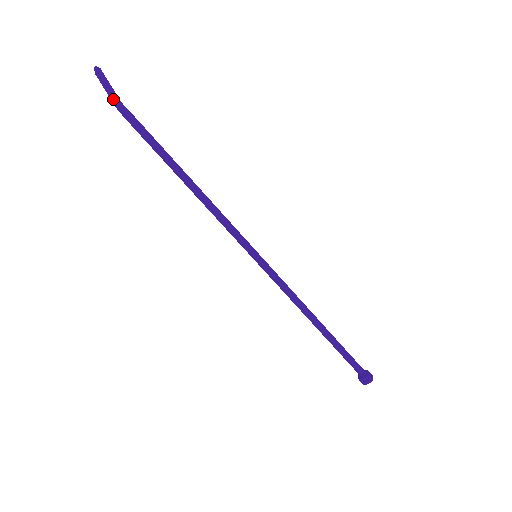
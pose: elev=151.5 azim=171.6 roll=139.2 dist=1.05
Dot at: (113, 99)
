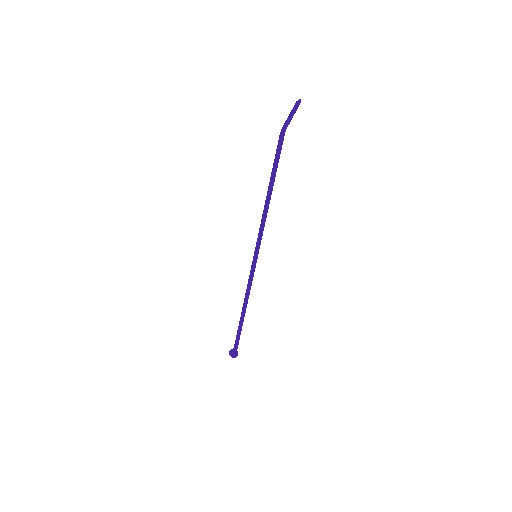
Dot at: (285, 124)
